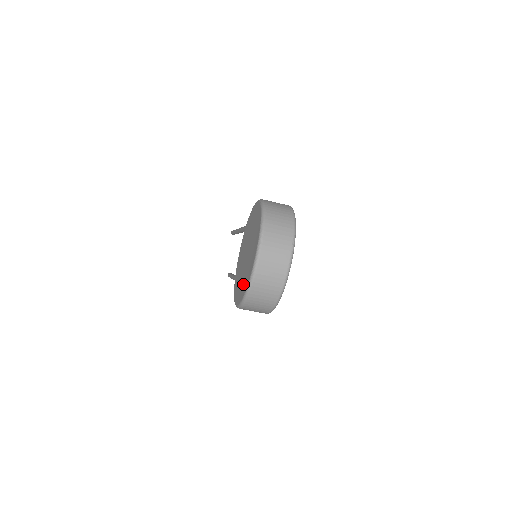
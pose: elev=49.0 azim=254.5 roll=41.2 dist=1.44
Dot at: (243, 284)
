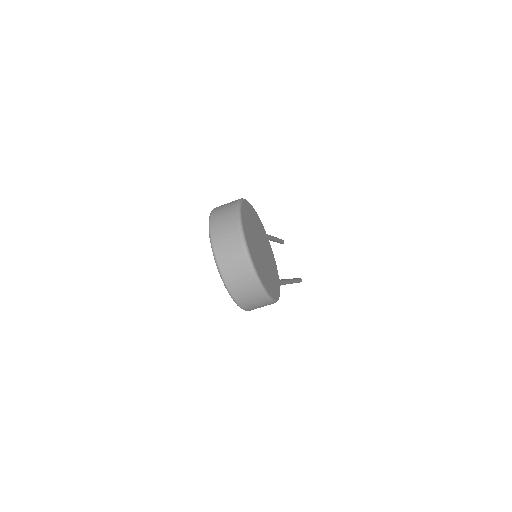
Dot at: occluded
